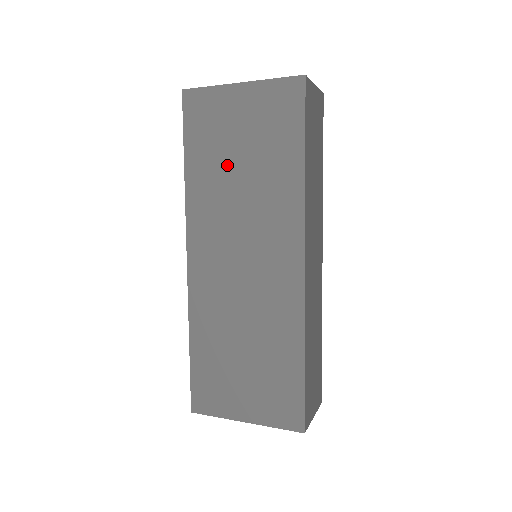
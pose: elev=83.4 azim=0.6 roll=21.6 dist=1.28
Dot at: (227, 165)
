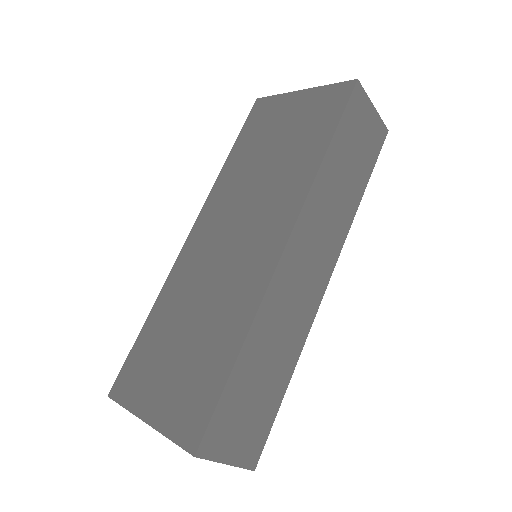
Dot at: (261, 153)
